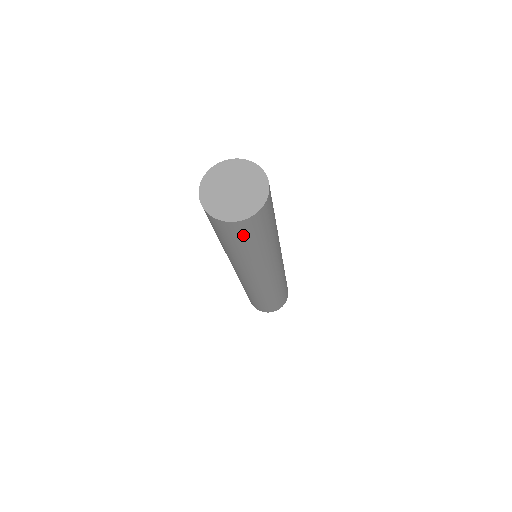
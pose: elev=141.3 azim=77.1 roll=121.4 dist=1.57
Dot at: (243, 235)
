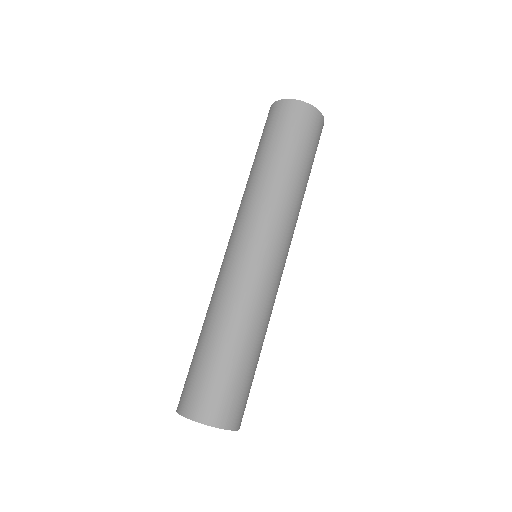
Dot at: occluded
